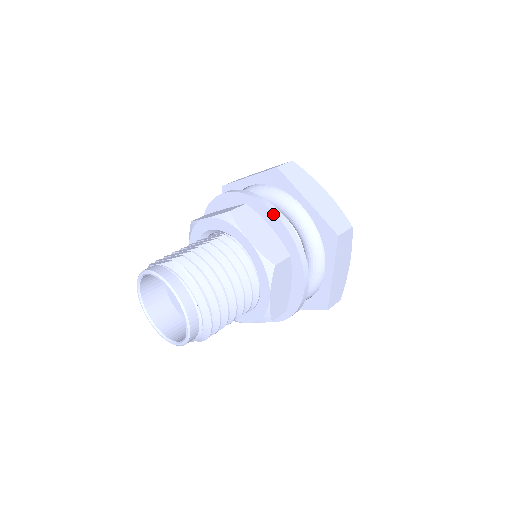
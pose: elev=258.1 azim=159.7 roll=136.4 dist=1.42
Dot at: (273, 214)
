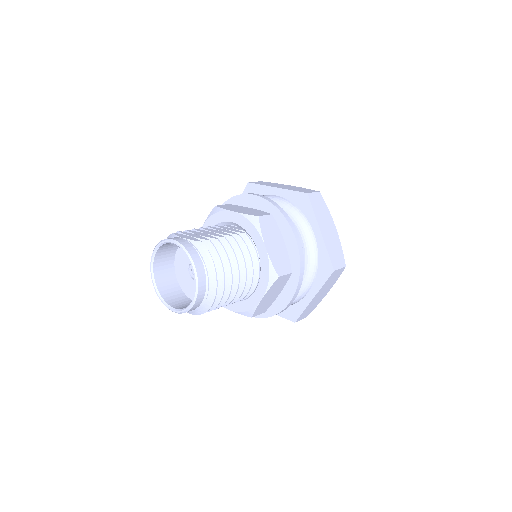
Dot at: (292, 233)
